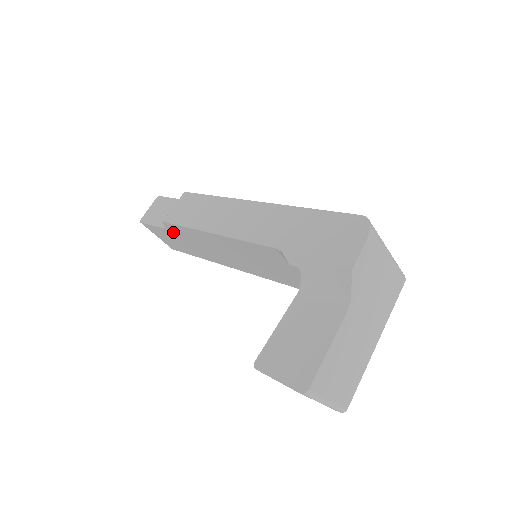
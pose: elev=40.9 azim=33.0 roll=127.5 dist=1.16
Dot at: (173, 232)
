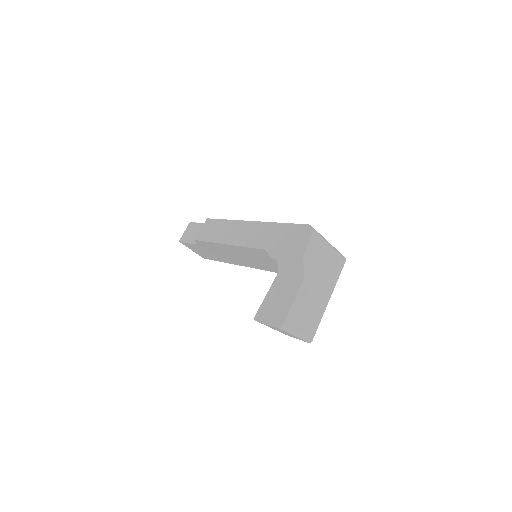
Dot at: (202, 246)
